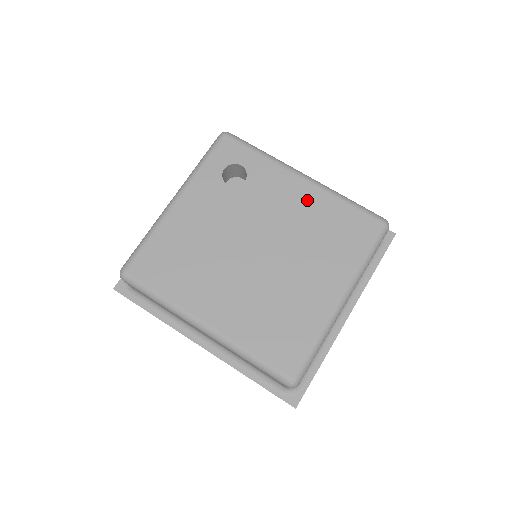
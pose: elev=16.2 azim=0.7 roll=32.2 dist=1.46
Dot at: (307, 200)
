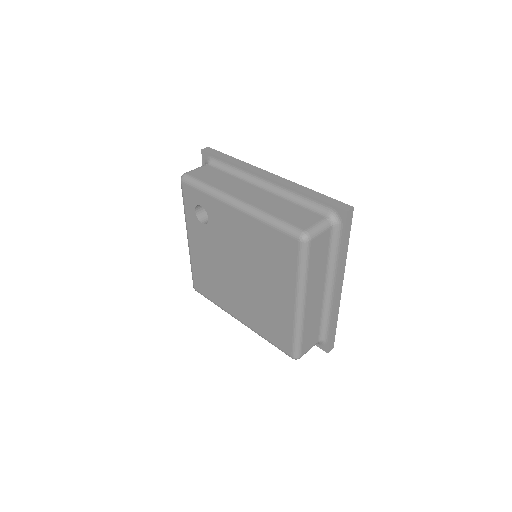
Dot at: (245, 228)
